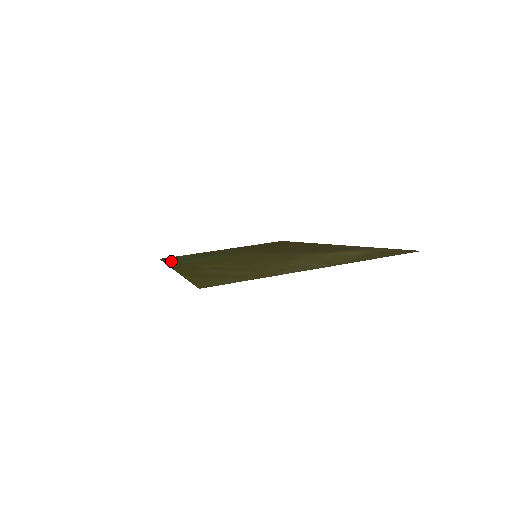
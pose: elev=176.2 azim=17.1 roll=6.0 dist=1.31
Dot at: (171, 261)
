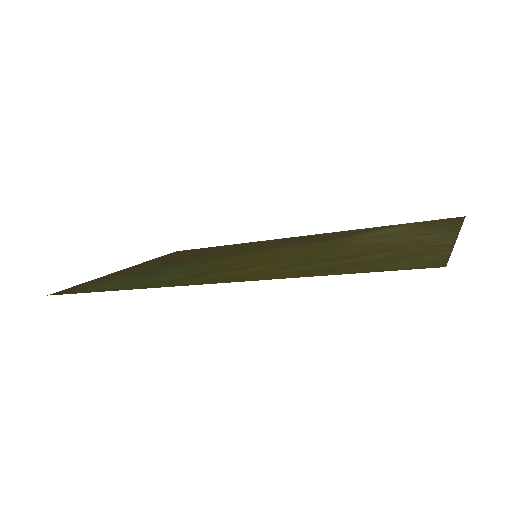
Dot at: (111, 288)
